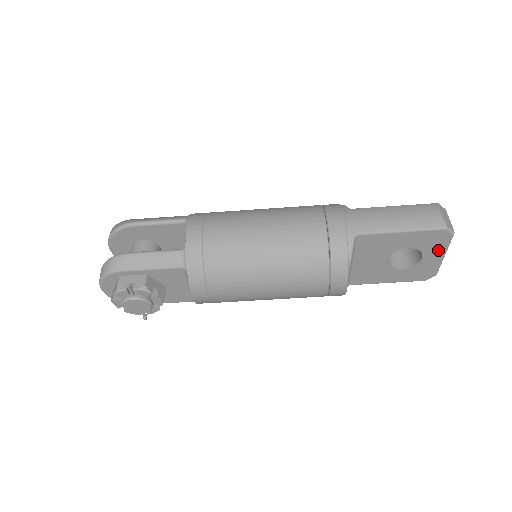
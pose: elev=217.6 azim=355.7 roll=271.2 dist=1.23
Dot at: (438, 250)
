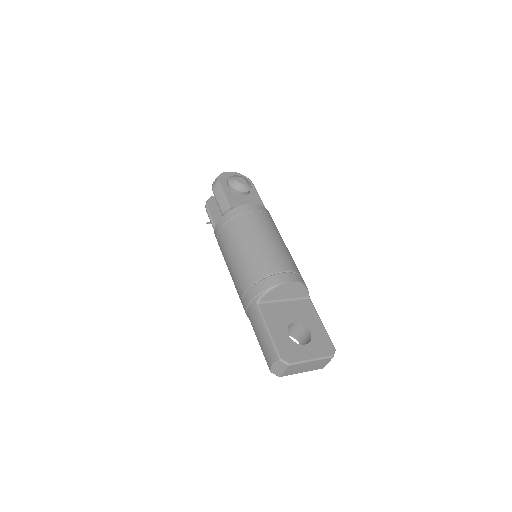
Dot at: occluded
